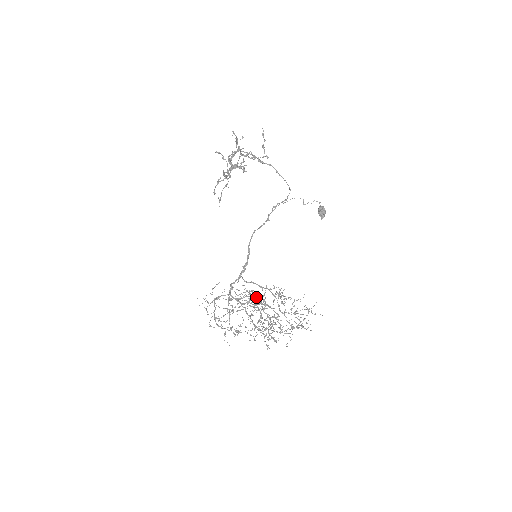
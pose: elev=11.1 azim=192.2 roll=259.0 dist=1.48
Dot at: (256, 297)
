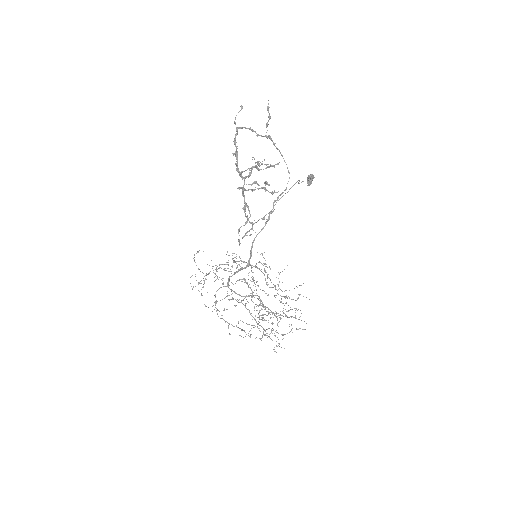
Dot at: (258, 299)
